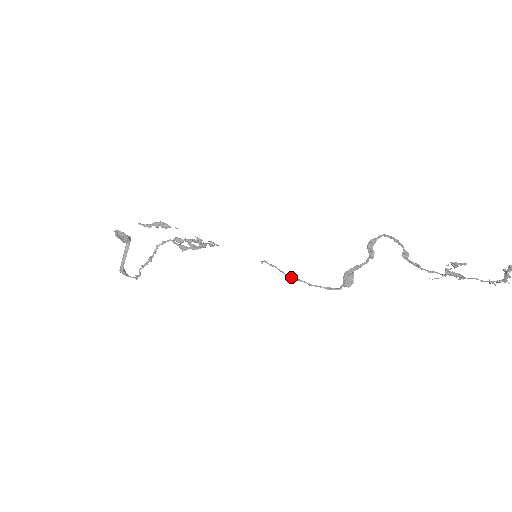
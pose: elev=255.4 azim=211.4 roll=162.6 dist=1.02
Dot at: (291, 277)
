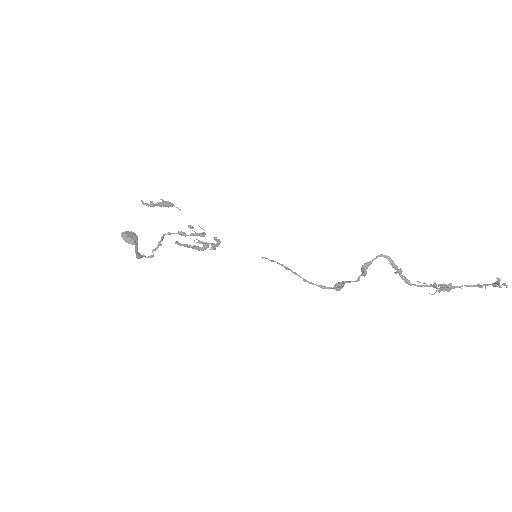
Dot at: occluded
